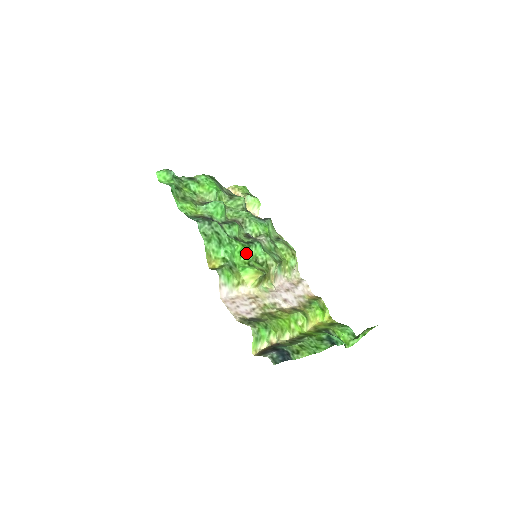
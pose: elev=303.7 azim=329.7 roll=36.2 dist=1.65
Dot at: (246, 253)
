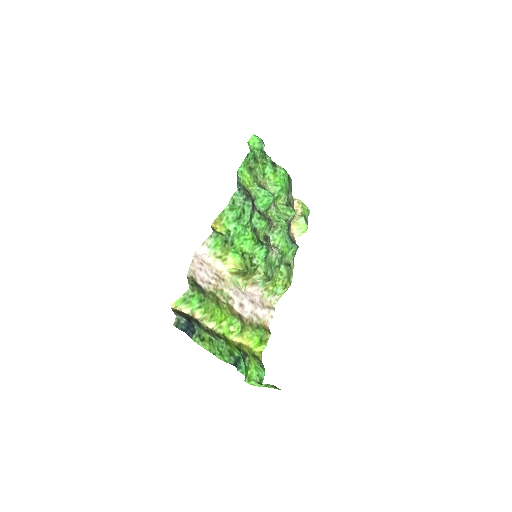
Dot at: (250, 245)
